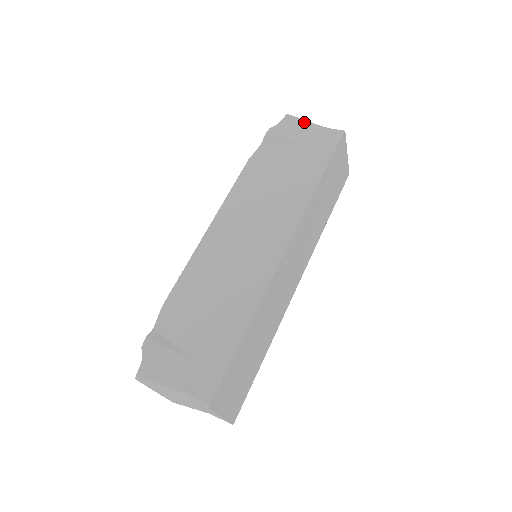
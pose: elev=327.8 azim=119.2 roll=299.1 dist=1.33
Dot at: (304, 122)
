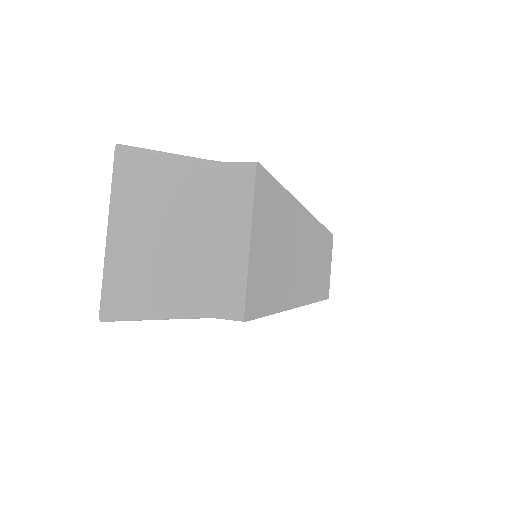
Dot at: occluded
